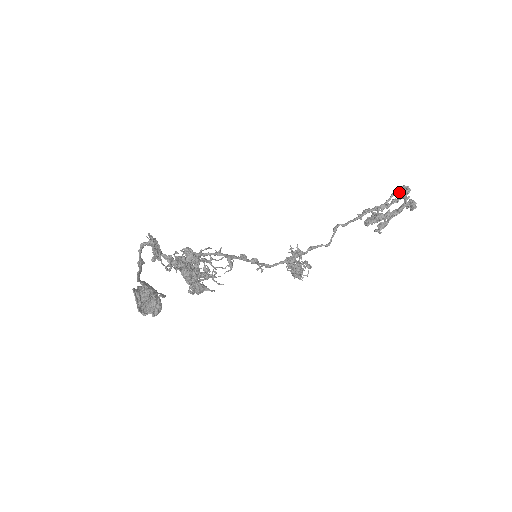
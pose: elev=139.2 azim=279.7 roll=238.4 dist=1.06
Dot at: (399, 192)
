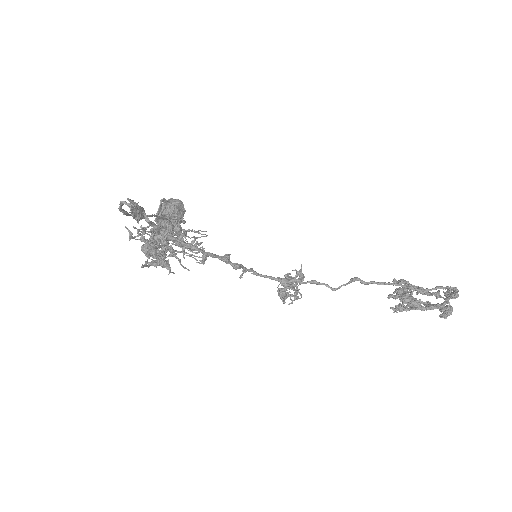
Dot at: (448, 289)
